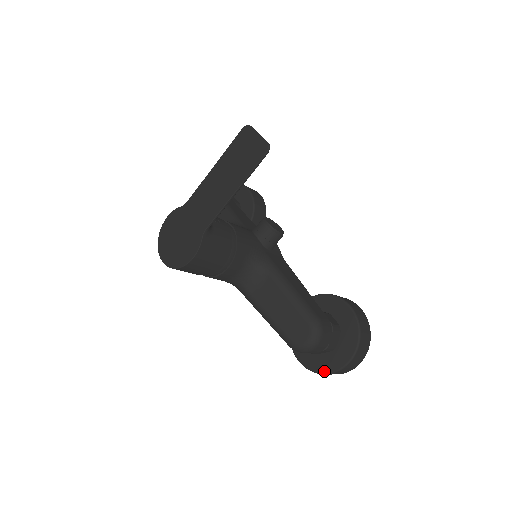
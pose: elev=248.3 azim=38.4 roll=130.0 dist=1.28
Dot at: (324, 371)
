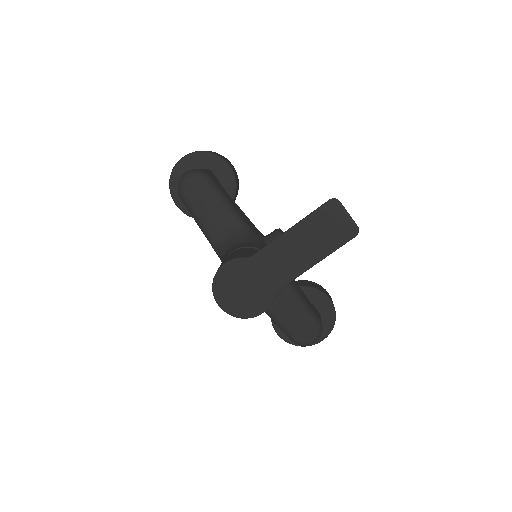
Dot at: occluded
